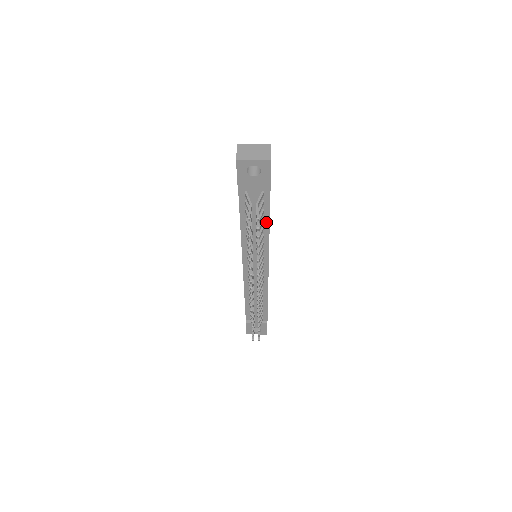
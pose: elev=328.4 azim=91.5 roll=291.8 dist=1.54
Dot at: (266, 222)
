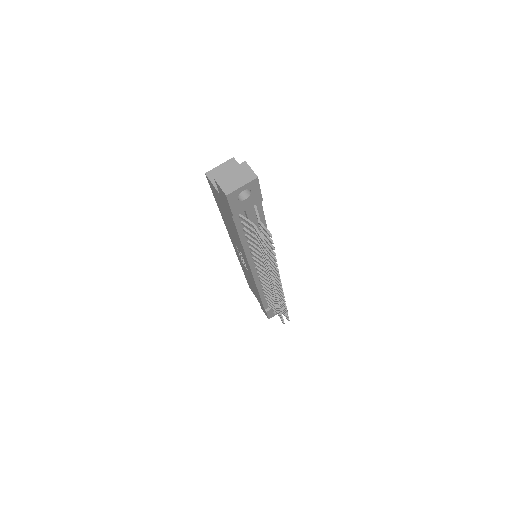
Dot at: occluded
